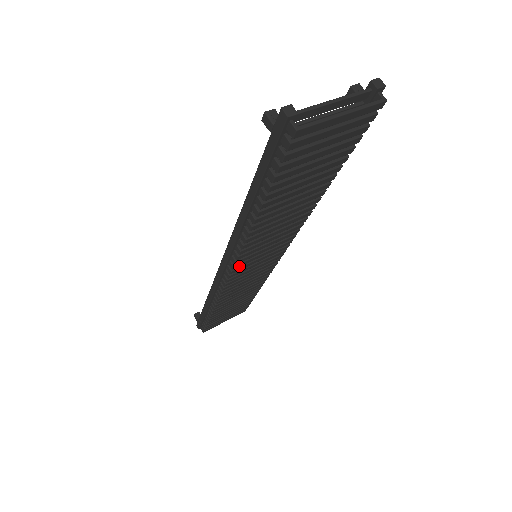
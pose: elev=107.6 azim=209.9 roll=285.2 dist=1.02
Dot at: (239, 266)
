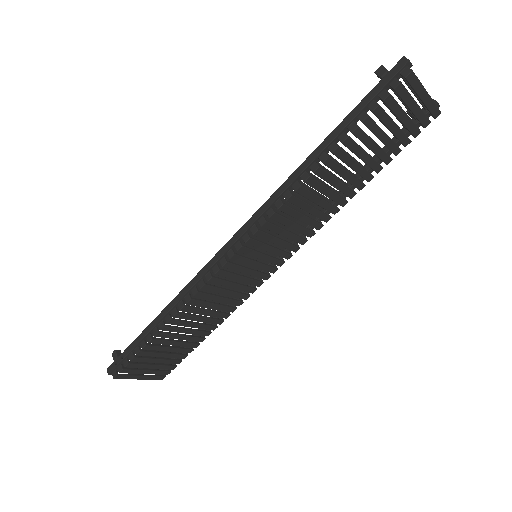
Dot at: (251, 244)
